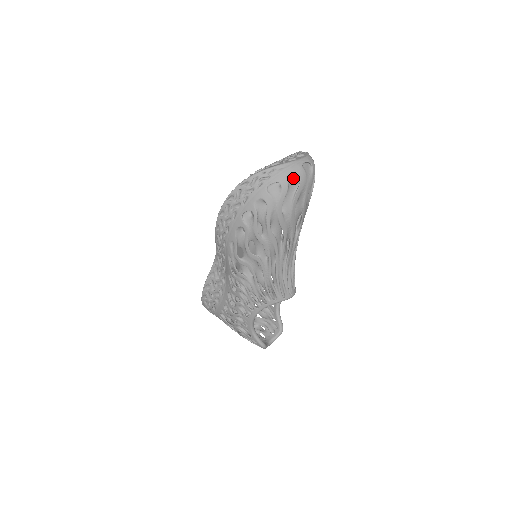
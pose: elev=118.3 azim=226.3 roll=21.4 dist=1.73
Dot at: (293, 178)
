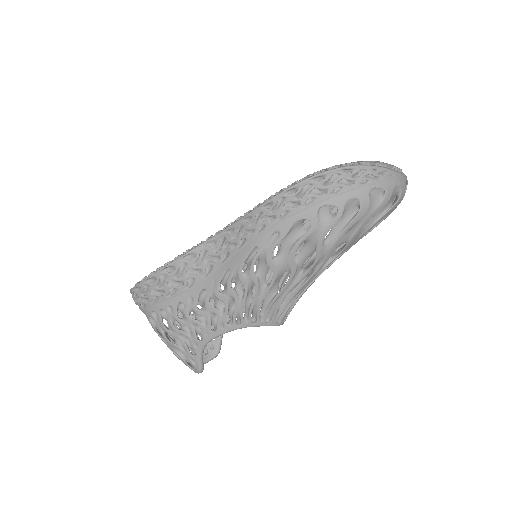
Dot at: (395, 193)
